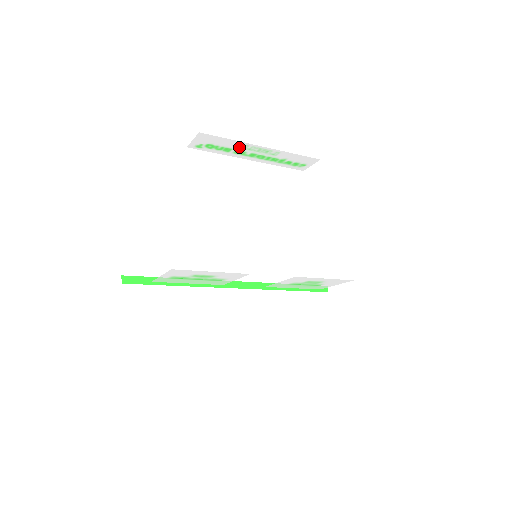
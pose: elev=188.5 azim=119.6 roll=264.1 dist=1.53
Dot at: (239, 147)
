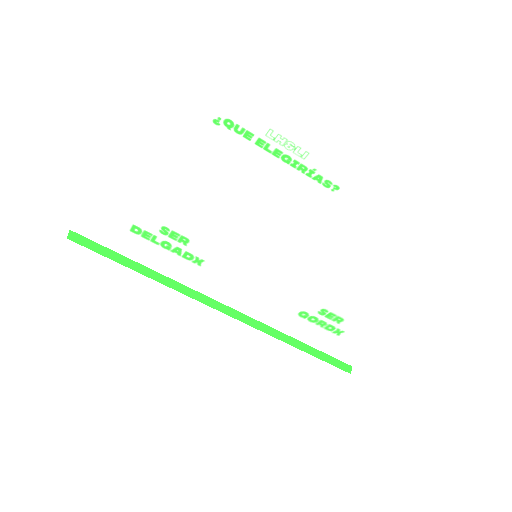
Dot at: (262, 132)
